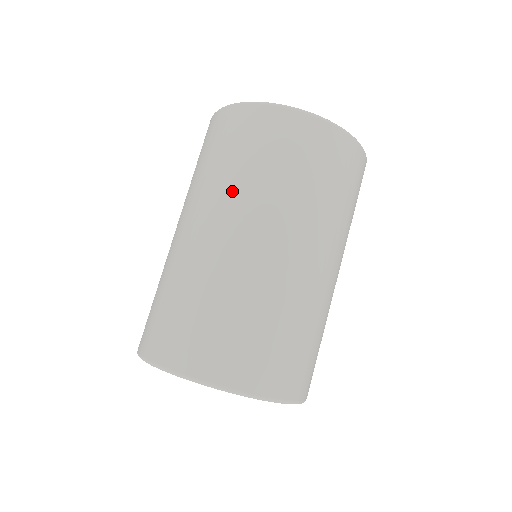
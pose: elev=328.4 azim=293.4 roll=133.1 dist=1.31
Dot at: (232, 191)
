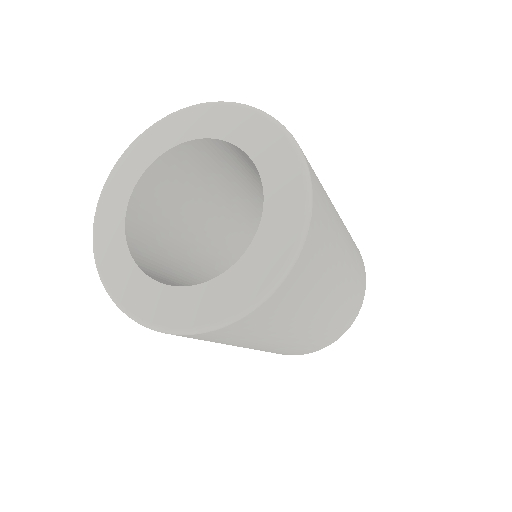
Dot at: occluded
